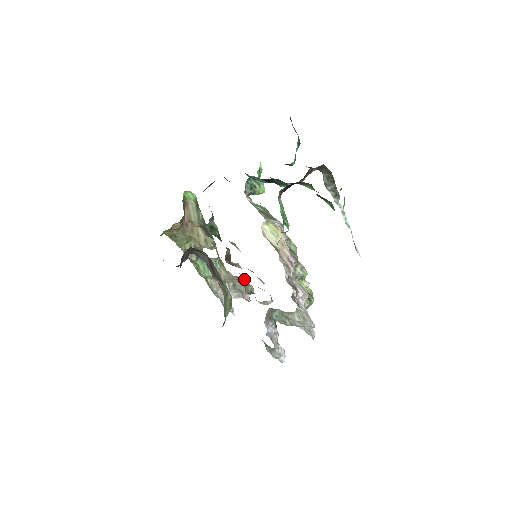
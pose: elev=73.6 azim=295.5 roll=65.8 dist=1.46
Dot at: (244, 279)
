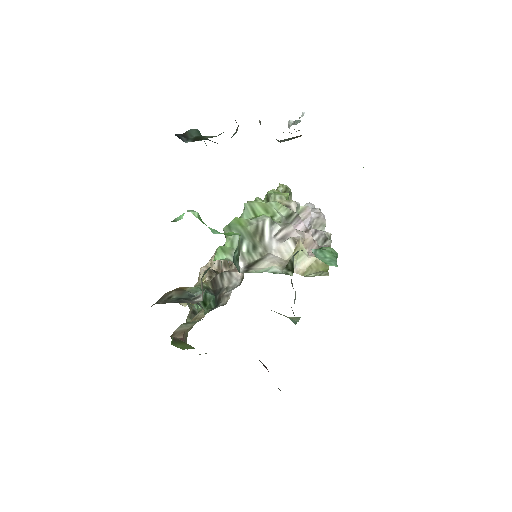
Dot at: occluded
